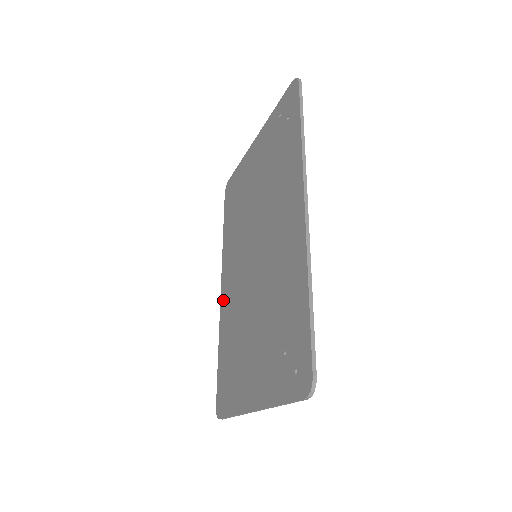
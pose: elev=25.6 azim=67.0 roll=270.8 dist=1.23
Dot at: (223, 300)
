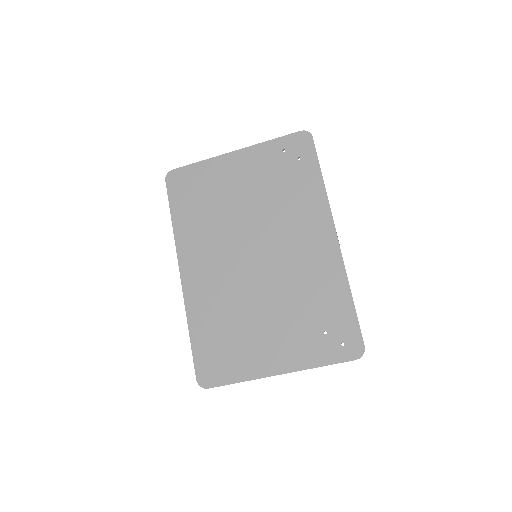
Dot at: (190, 286)
